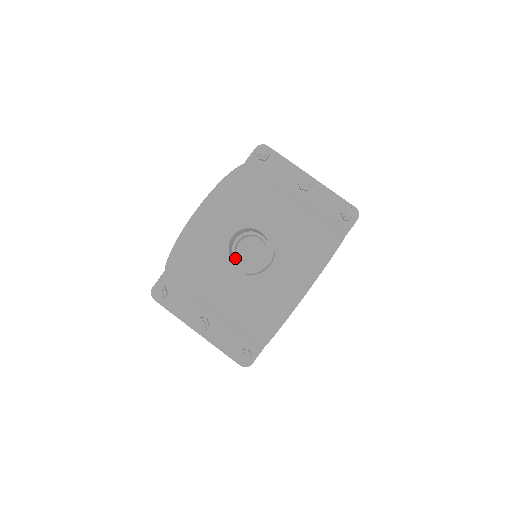
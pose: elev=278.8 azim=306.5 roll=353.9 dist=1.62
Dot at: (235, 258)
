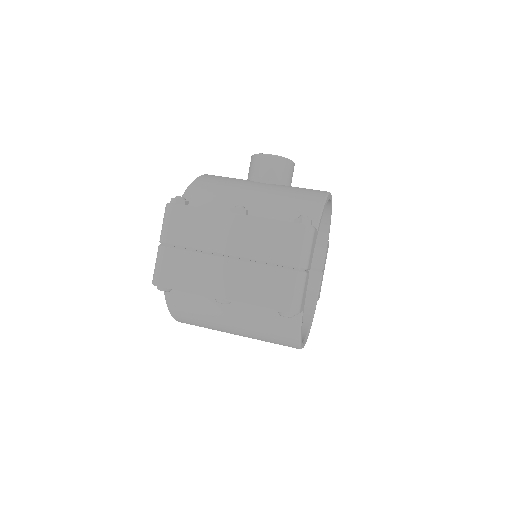
Dot at: occluded
